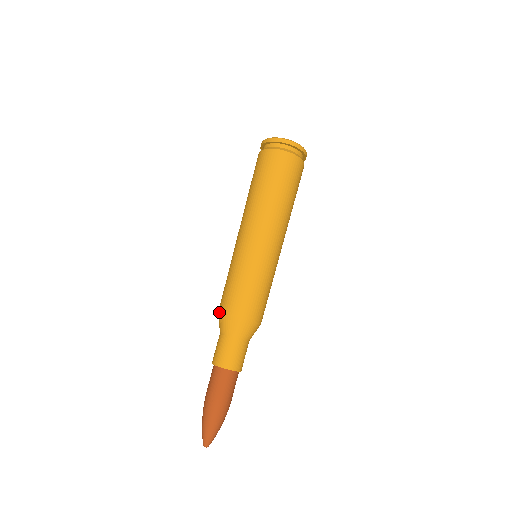
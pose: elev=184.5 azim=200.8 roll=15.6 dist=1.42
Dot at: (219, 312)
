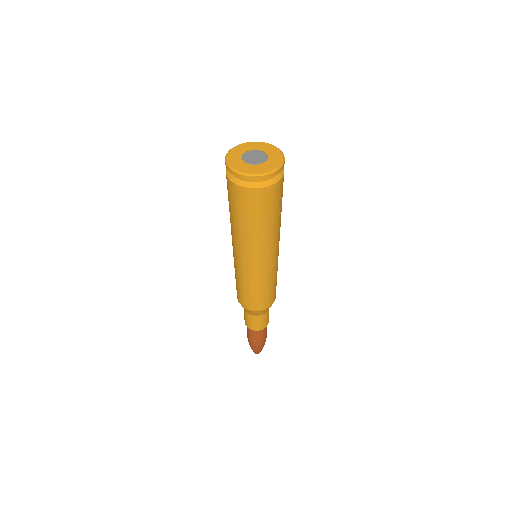
Dot at: (239, 302)
